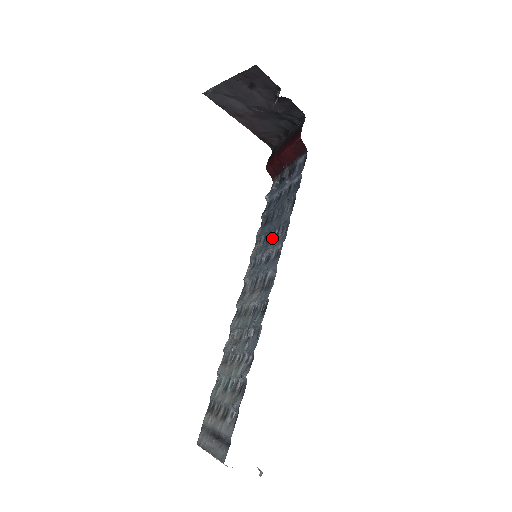
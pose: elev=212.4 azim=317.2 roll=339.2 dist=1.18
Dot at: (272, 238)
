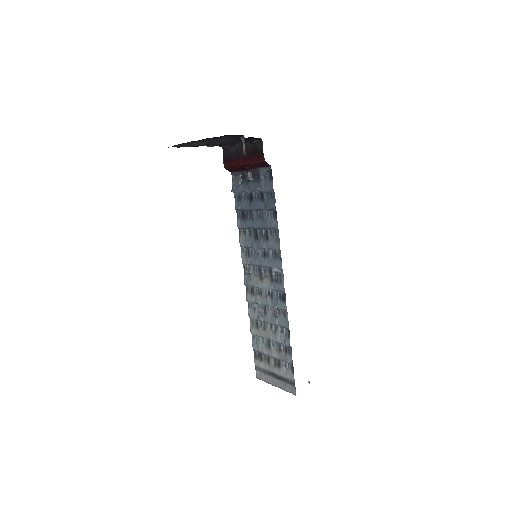
Dot at: (260, 236)
